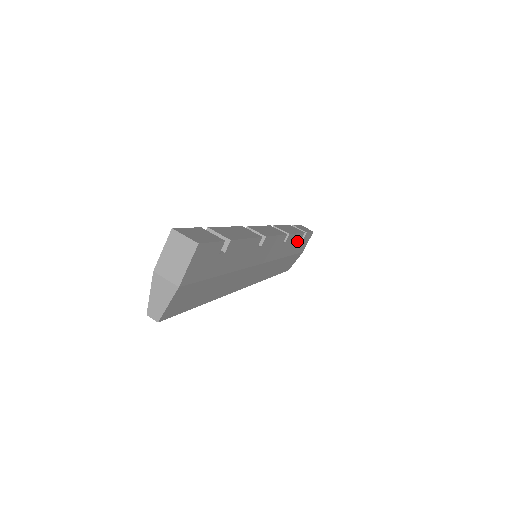
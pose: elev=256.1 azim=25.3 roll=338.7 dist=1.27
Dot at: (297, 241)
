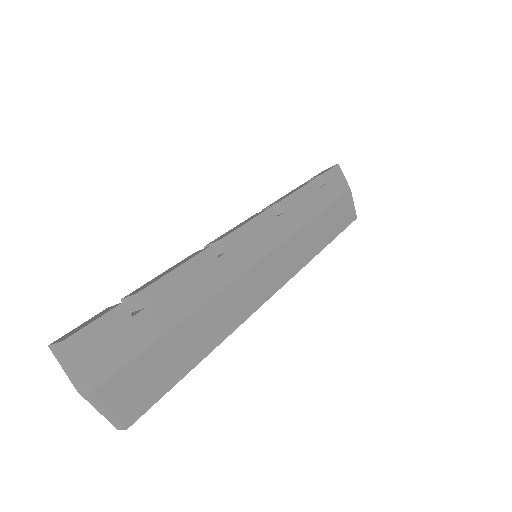
Dot at: (313, 193)
